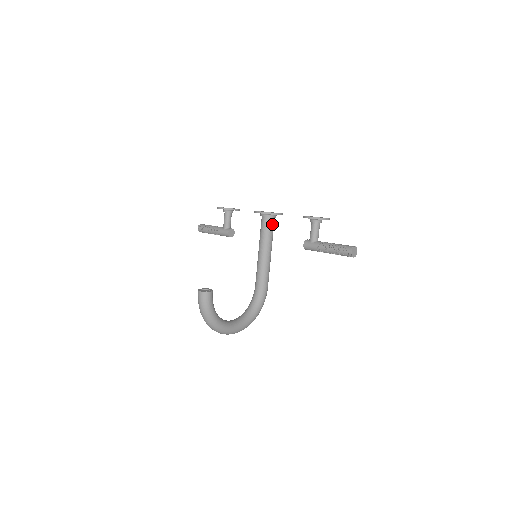
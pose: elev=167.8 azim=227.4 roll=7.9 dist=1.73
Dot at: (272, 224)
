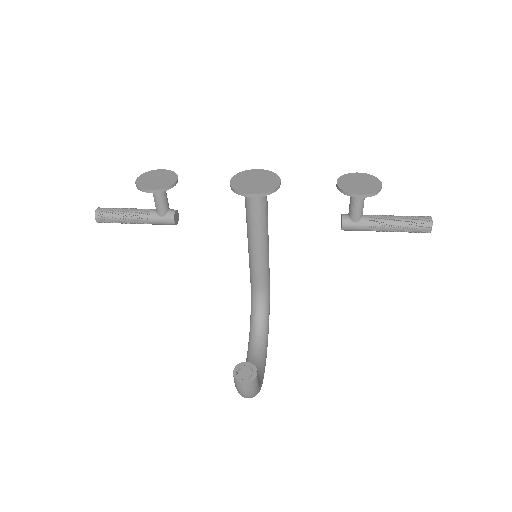
Dot at: occluded
